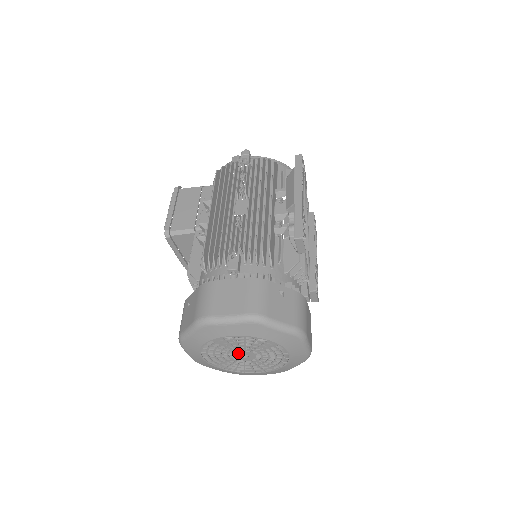
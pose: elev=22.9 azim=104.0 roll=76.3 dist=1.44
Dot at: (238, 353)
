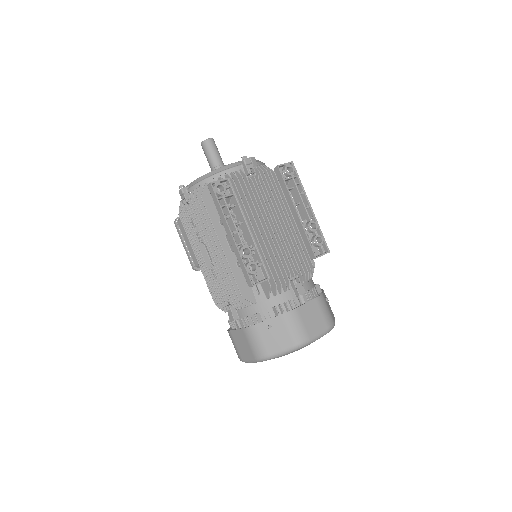
Dot at: occluded
